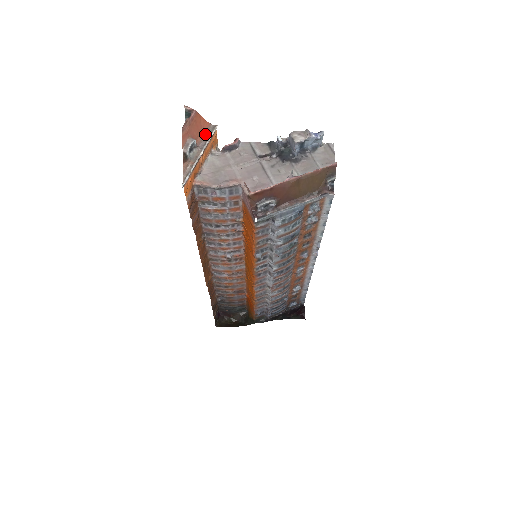
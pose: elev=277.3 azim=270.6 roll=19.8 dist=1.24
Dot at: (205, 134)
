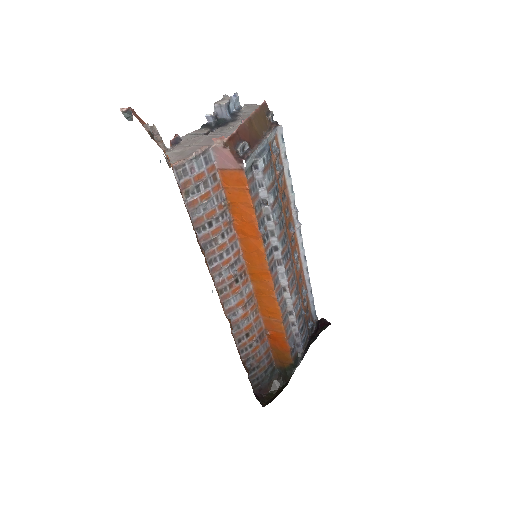
Dot at: occluded
